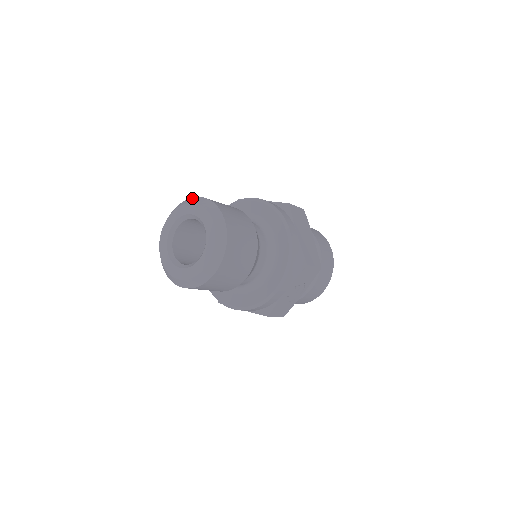
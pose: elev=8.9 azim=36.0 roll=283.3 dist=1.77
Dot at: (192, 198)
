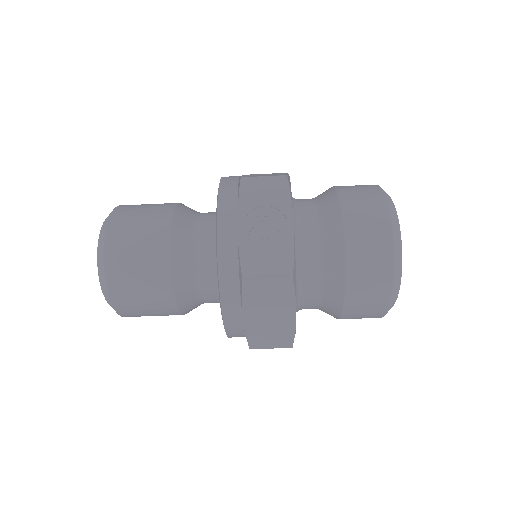
Dot at: occluded
